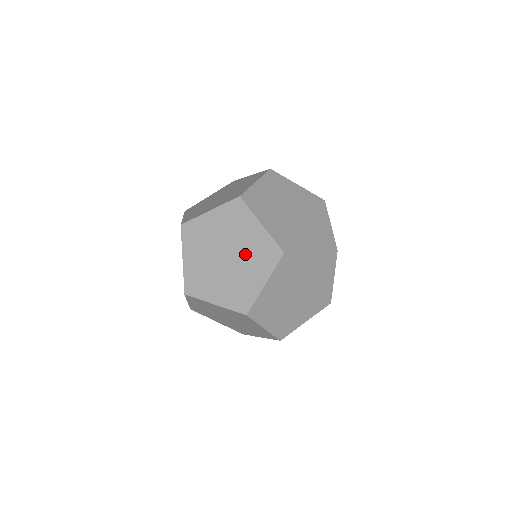
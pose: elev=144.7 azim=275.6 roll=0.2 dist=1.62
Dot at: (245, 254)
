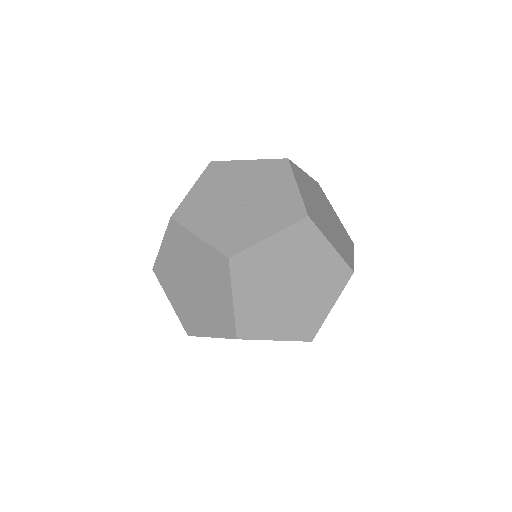
Dot at: occluded
